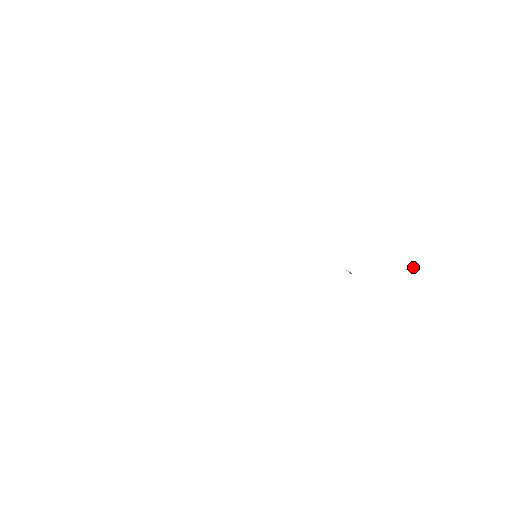
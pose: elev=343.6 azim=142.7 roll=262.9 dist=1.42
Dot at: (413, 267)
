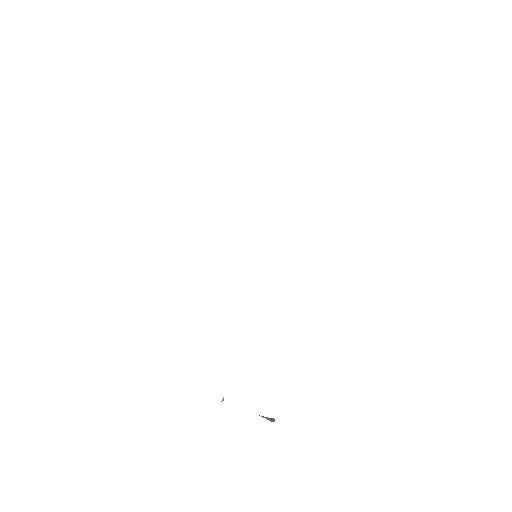
Dot at: (273, 420)
